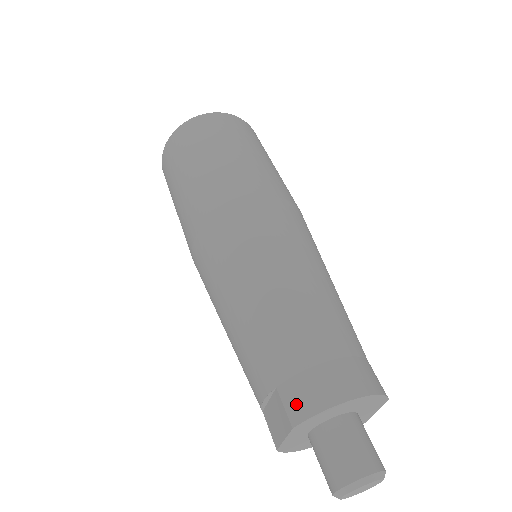
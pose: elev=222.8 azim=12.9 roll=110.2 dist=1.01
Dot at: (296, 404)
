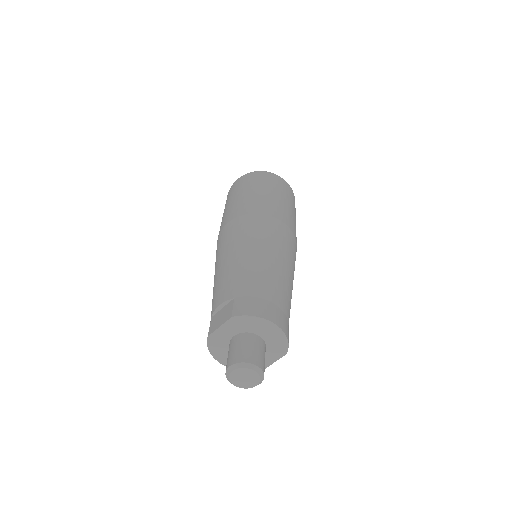
Dot at: (242, 307)
